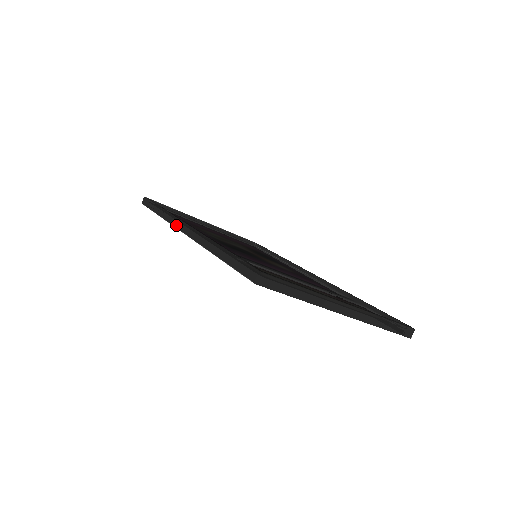
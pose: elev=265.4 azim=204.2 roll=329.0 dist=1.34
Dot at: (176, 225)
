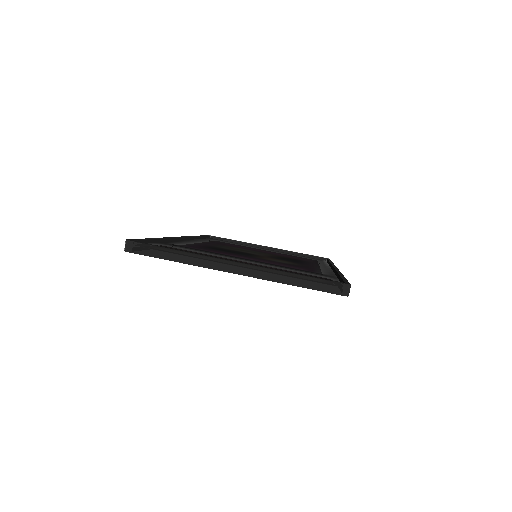
Dot at: occluded
